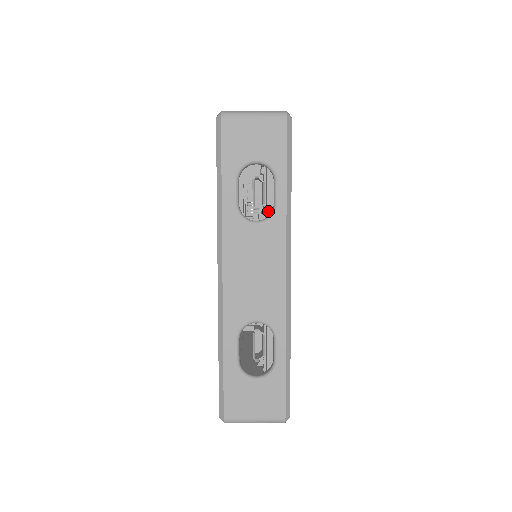
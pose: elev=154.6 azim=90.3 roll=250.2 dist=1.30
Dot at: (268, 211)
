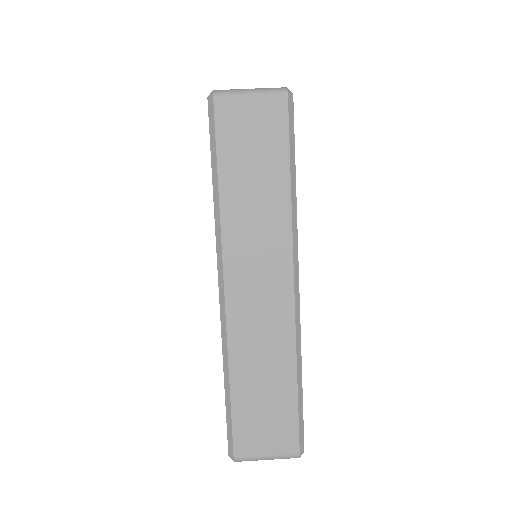
Dot at: occluded
